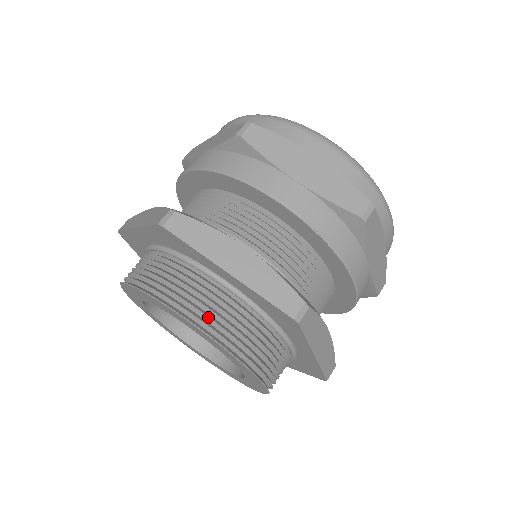
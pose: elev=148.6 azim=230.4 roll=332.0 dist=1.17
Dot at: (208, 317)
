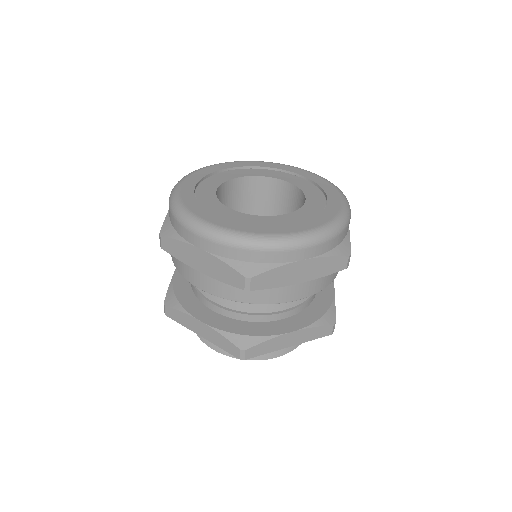
Dot at: (283, 350)
